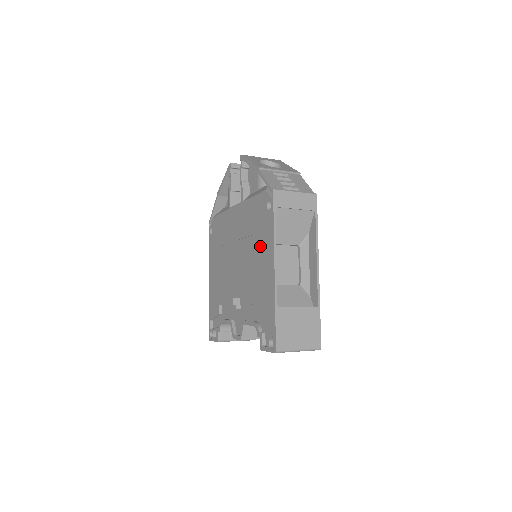
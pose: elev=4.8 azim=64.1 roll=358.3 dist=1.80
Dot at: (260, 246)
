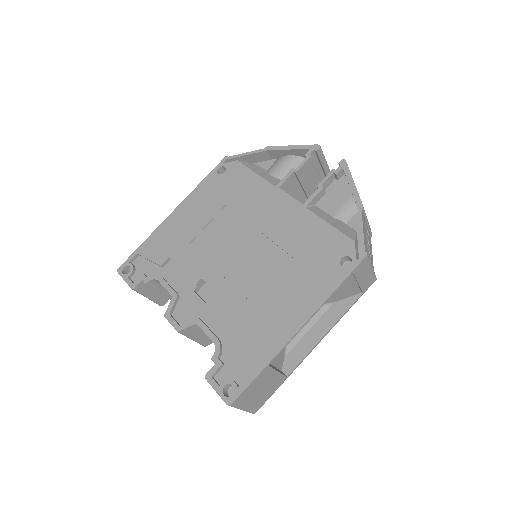
Dot at: (296, 282)
